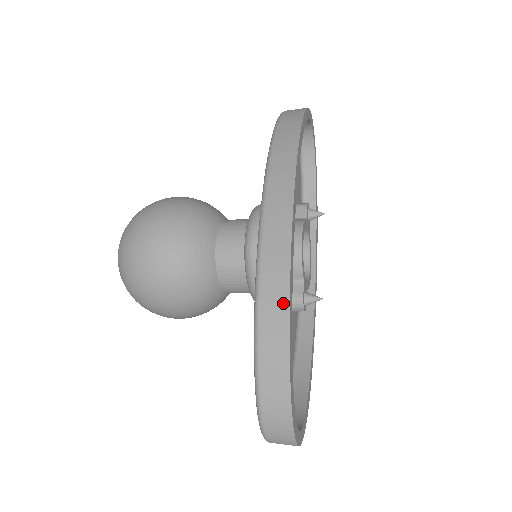
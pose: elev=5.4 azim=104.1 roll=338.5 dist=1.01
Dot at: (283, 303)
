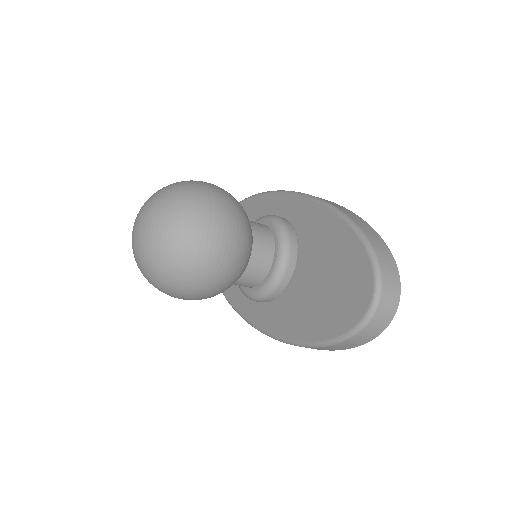
Dot at: (349, 211)
